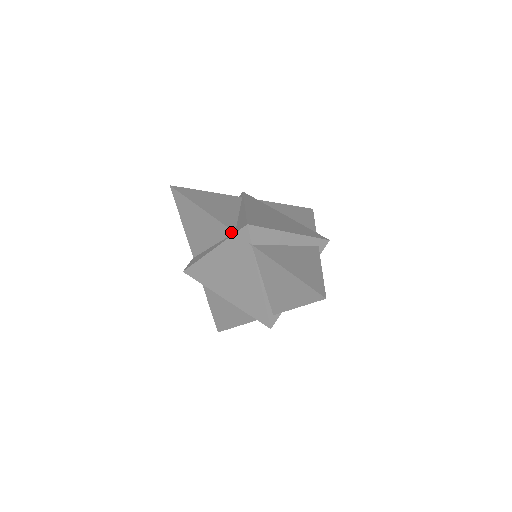
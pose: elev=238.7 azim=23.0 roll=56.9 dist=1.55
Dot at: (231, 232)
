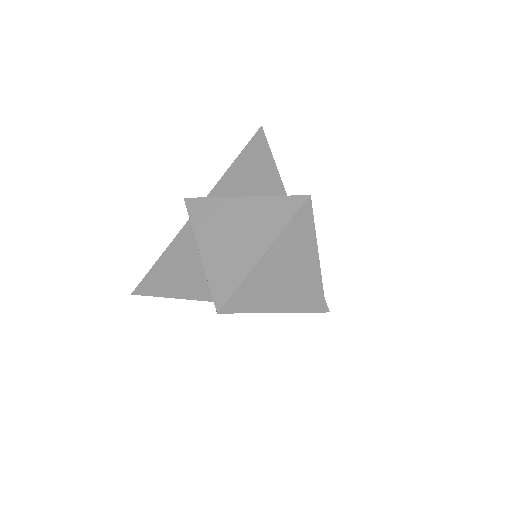
Dot at: (283, 193)
